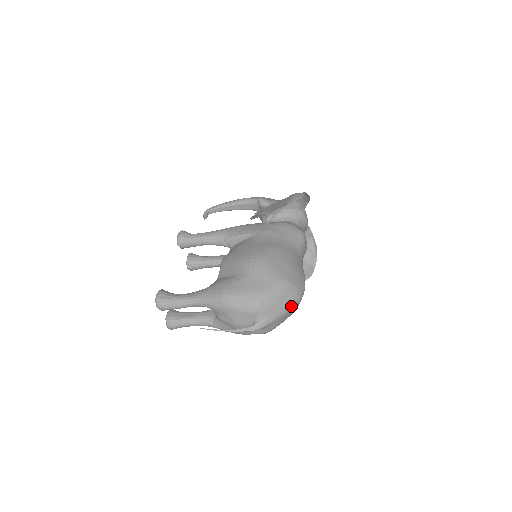
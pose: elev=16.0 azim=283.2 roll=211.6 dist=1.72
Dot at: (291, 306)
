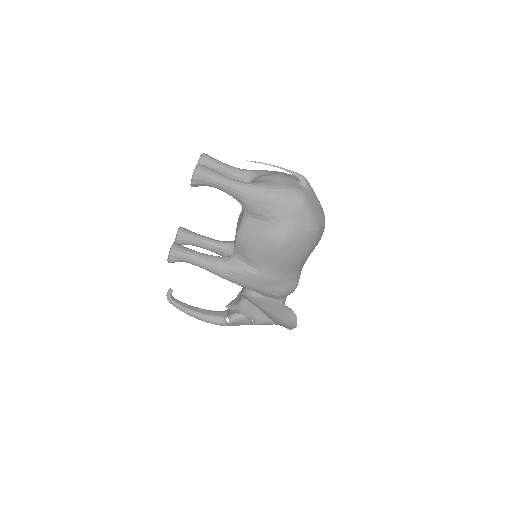
Dot at: (322, 209)
